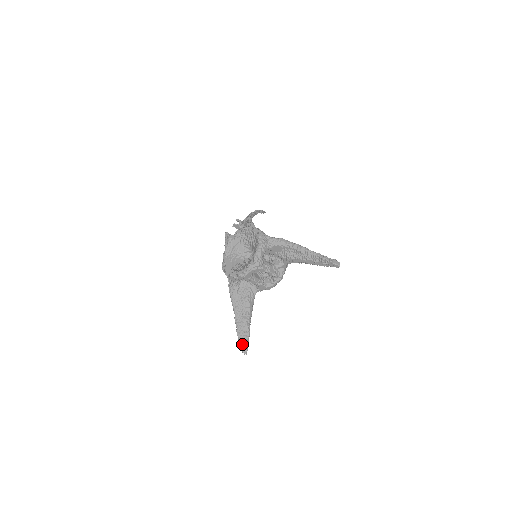
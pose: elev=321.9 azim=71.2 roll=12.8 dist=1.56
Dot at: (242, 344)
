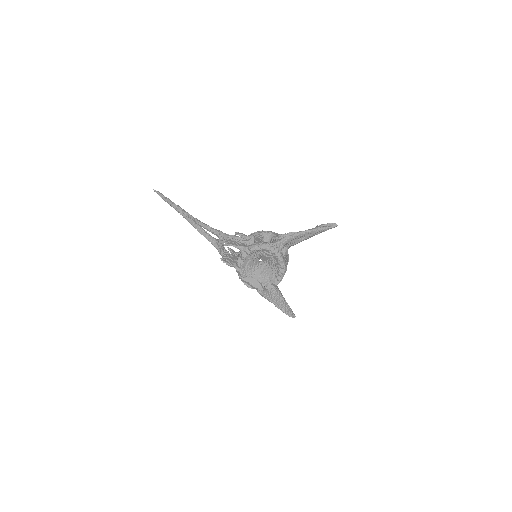
Dot at: (291, 315)
